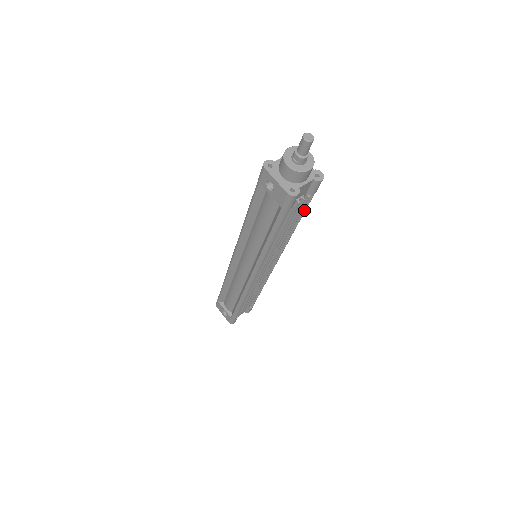
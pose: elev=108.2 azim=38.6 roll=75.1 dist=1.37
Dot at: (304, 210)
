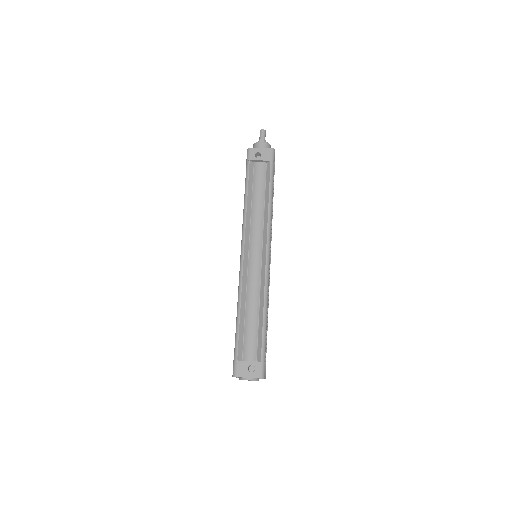
Dot at: occluded
